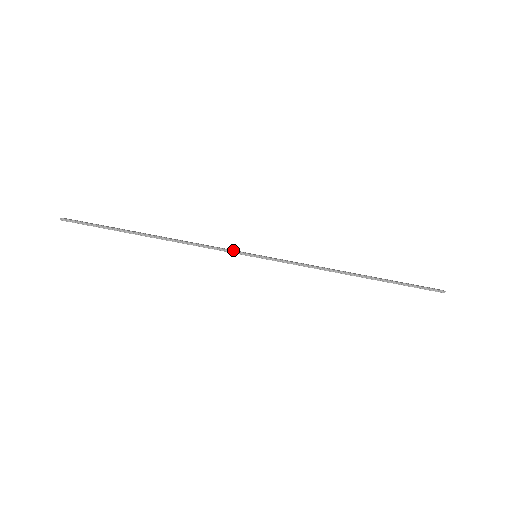
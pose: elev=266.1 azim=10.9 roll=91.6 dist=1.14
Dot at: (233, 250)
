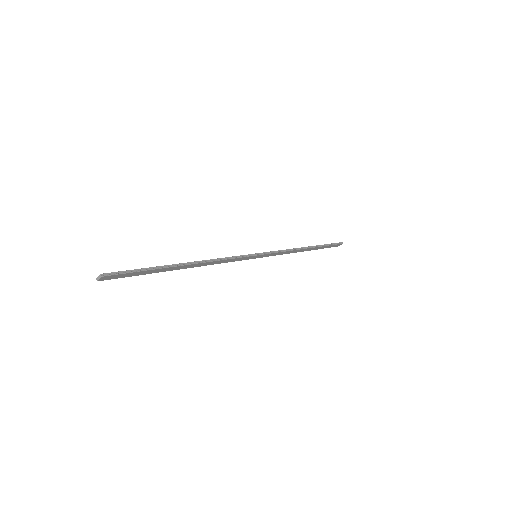
Dot at: occluded
